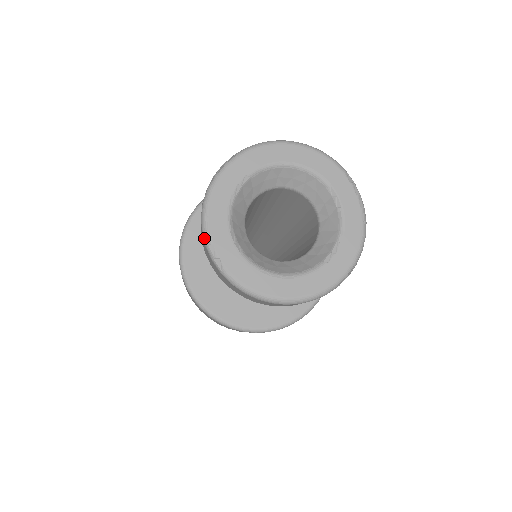
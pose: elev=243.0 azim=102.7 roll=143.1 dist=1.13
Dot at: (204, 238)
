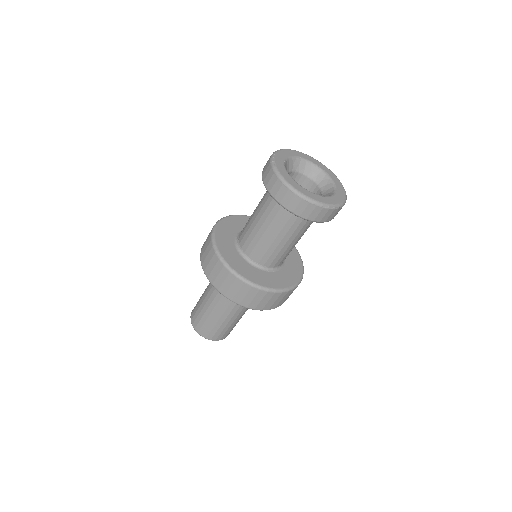
Dot at: (271, 156)
